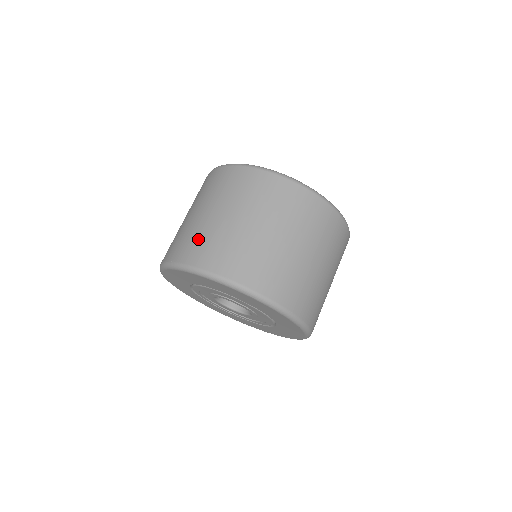
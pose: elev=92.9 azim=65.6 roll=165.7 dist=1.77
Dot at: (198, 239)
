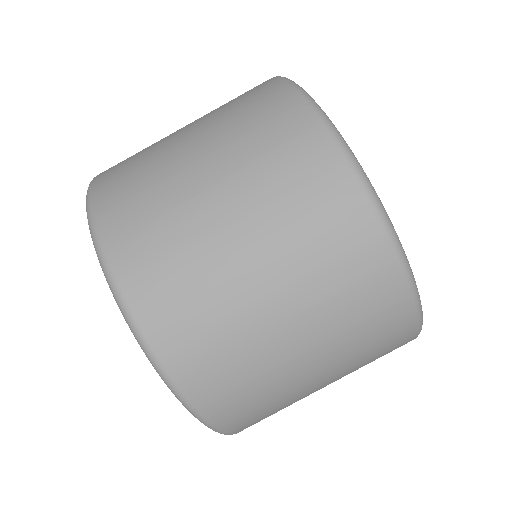
Dot at: (201, 312)
